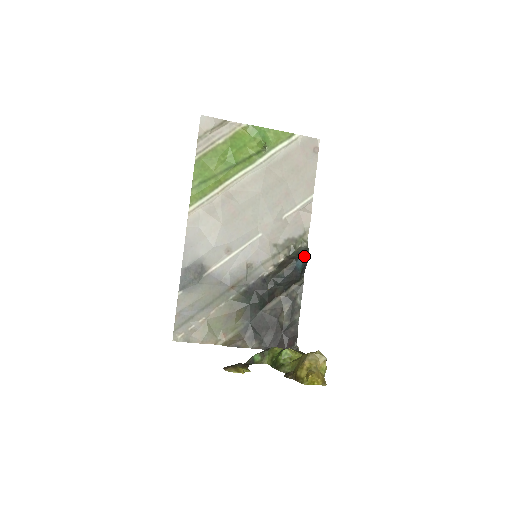
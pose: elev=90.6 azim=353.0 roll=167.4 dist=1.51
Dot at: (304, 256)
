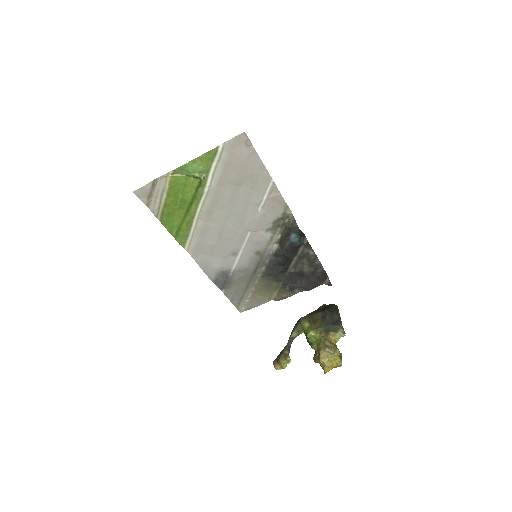
Dot at: (295, 230)
